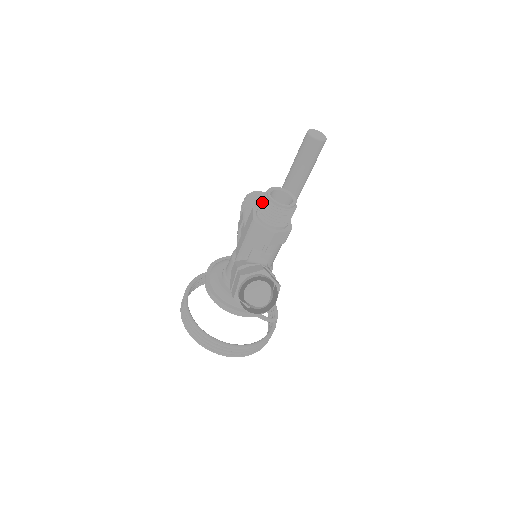
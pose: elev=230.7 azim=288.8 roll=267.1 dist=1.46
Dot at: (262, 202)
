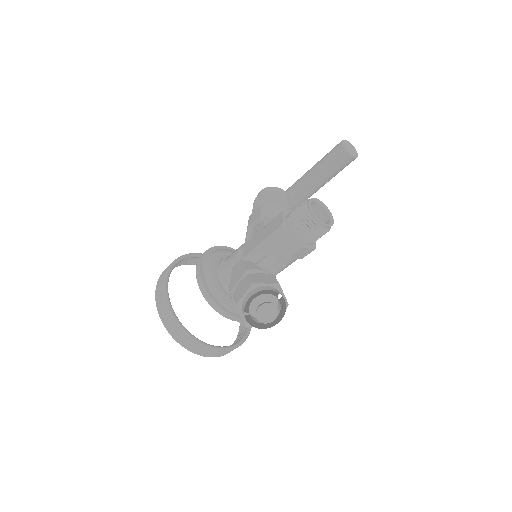
Dot at: (299, 211)
